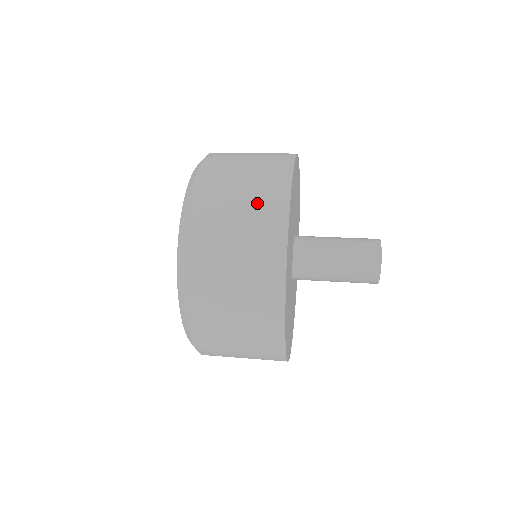
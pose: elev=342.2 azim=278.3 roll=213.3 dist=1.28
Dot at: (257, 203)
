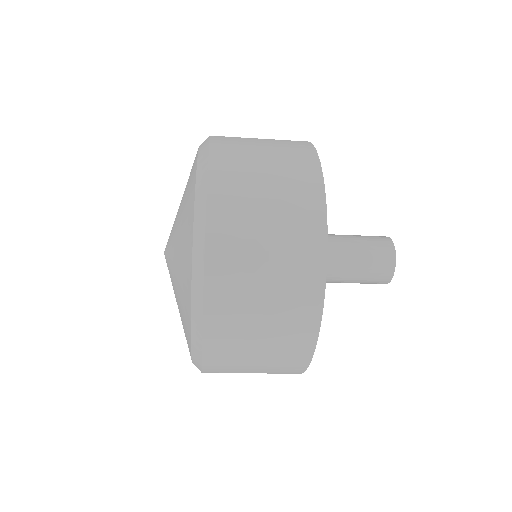
Dot at: (283, 152)
